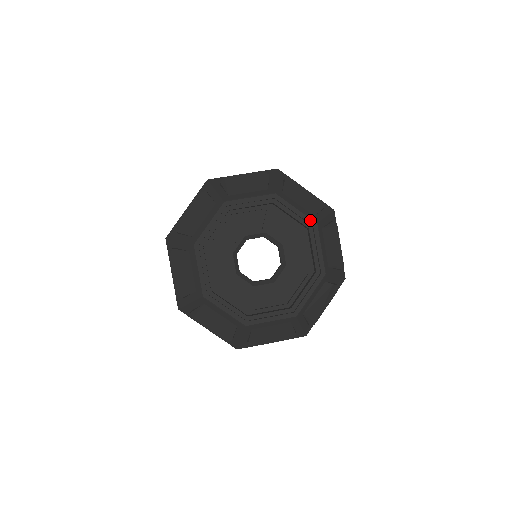
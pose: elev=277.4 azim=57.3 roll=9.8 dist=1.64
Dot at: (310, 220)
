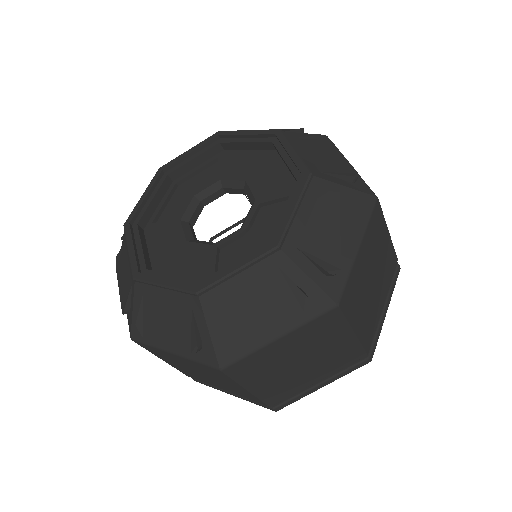
Dot at: (269, 131)
